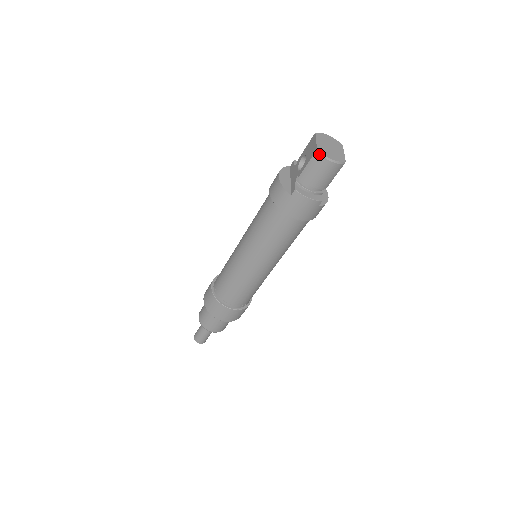
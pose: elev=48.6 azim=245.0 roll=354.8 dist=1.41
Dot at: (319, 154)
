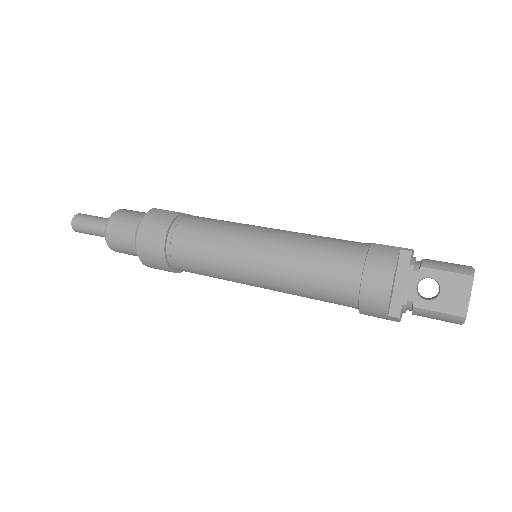
Dot at: (462, 321)
